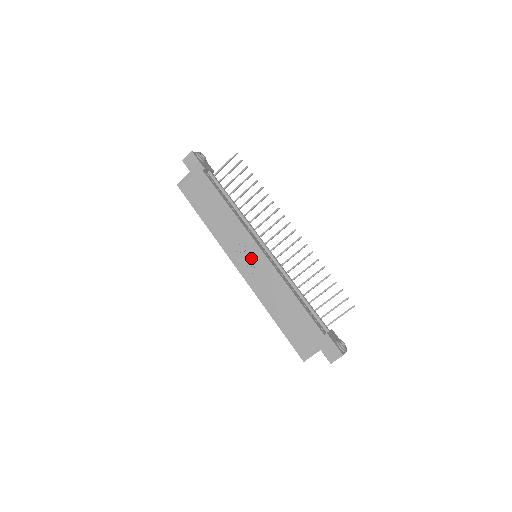
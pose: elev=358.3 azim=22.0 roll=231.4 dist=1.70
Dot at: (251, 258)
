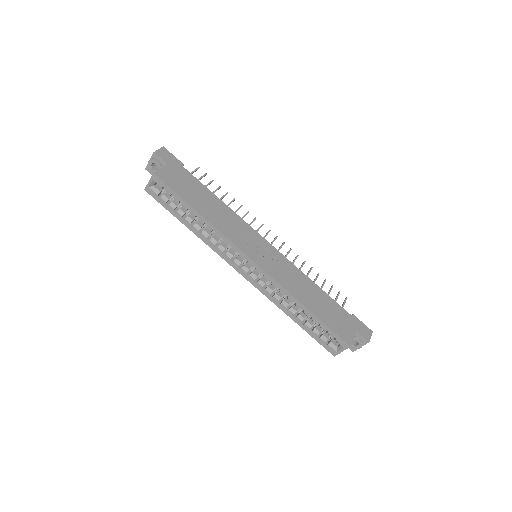
Dot at: (263, 251)
